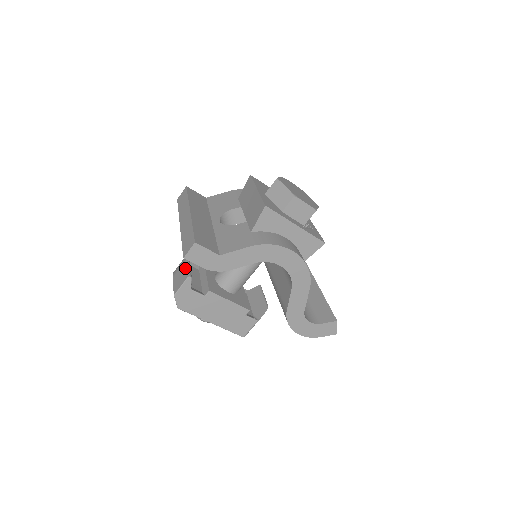
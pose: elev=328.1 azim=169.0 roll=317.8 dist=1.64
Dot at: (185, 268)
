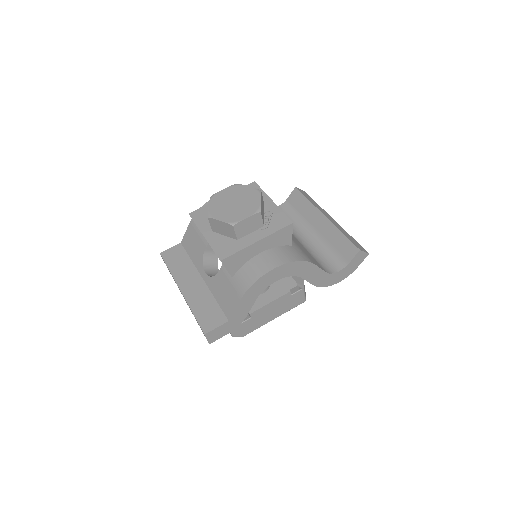
Dot at: occluded
